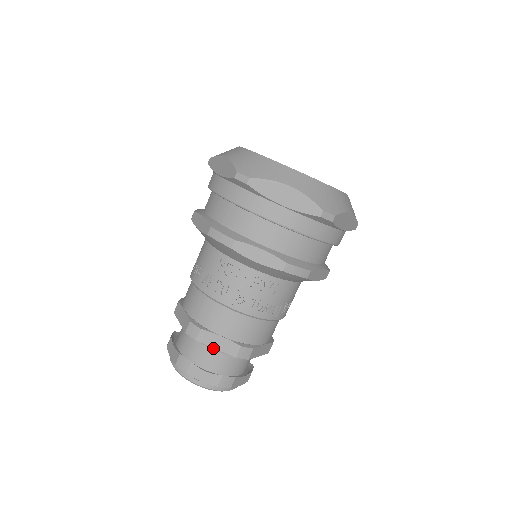
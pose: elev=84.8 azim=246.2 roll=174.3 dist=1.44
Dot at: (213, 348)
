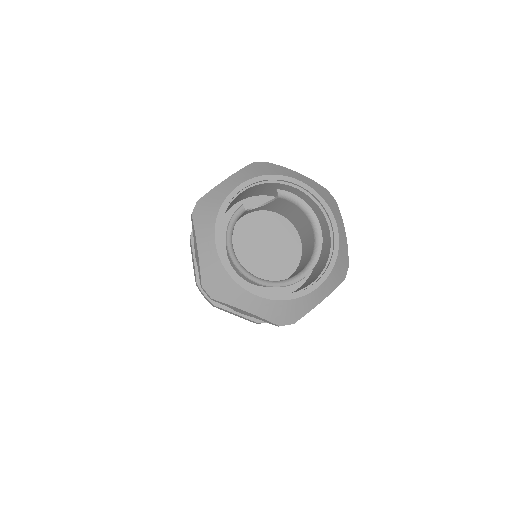
Dot at: occluded
